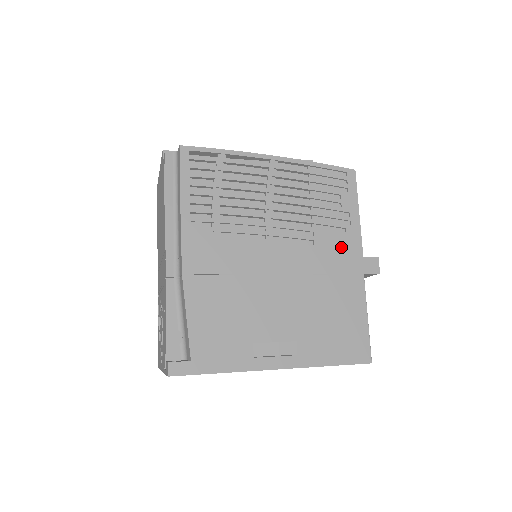
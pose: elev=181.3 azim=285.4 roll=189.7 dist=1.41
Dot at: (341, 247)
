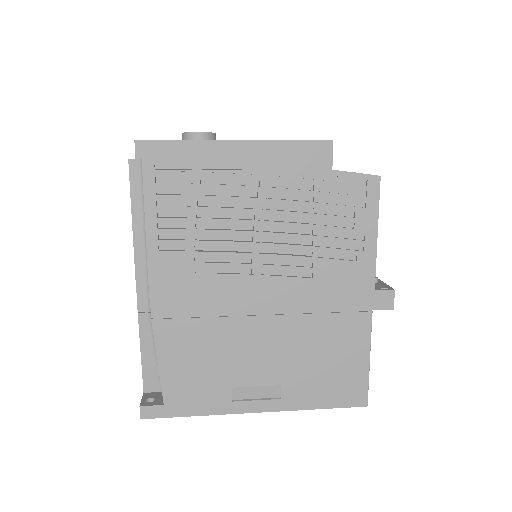
Dot at: (347, 280)
